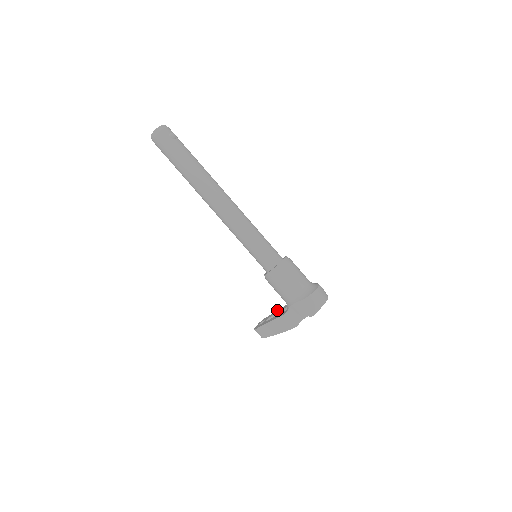
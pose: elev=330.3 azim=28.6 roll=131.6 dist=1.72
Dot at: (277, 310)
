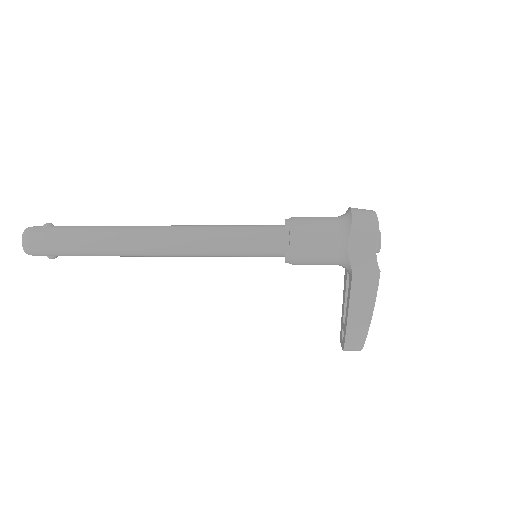
Dot at: (342, 304)
